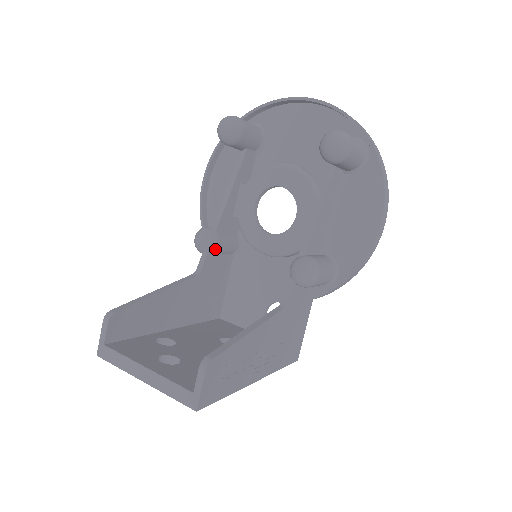
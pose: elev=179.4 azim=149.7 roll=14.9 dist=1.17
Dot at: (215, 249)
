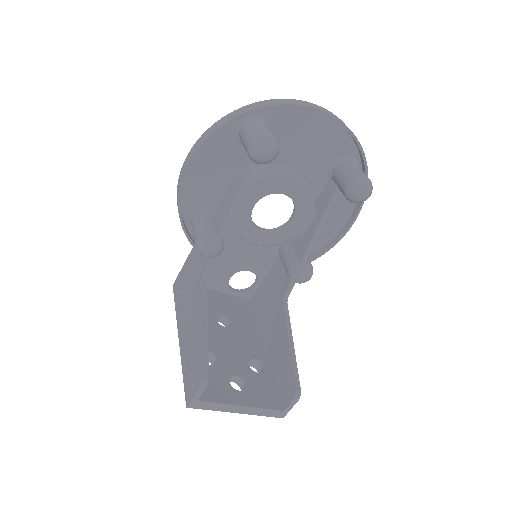
Dot at: occluded
